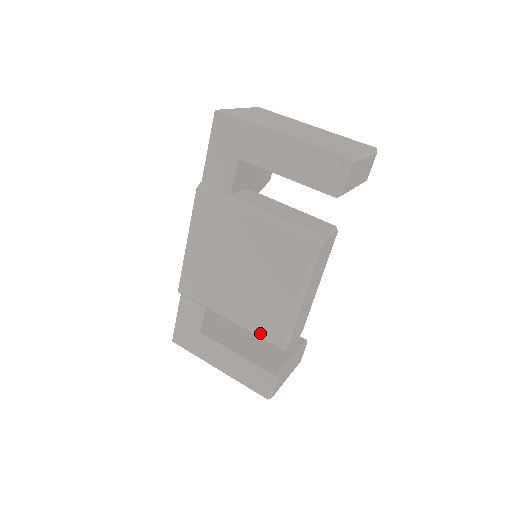
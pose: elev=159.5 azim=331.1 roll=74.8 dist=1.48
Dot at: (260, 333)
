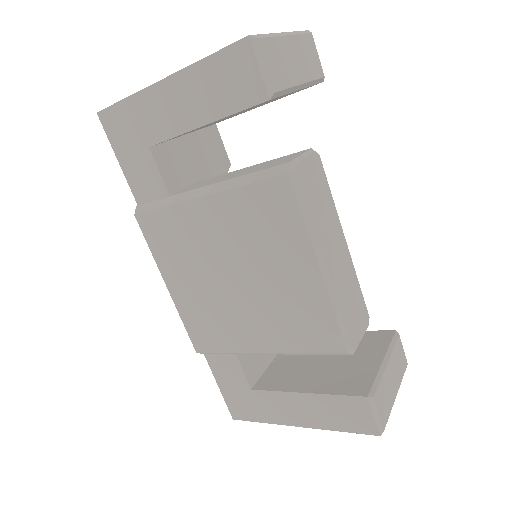
Dot at: (307, 347)
